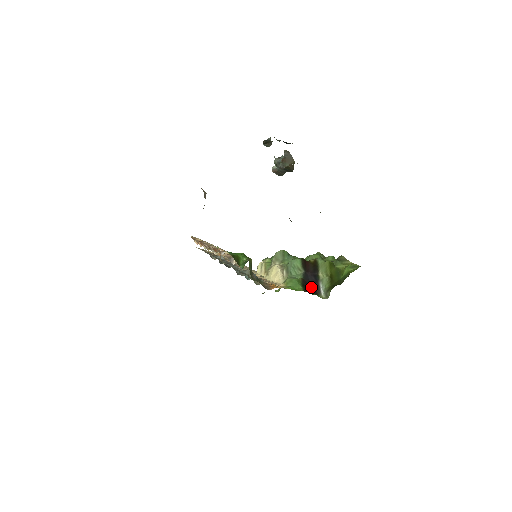
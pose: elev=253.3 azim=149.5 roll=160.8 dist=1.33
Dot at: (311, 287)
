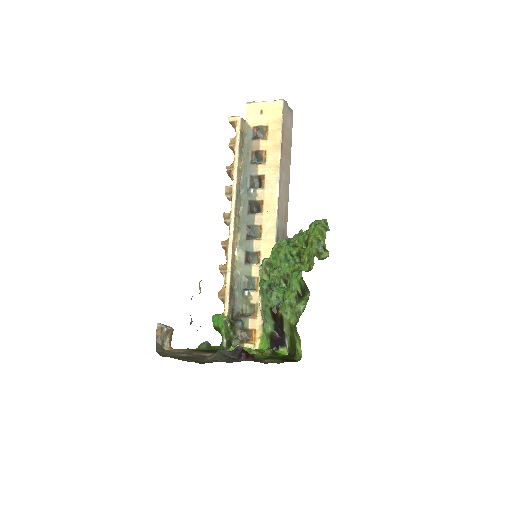
Dot at: (279, 340)
